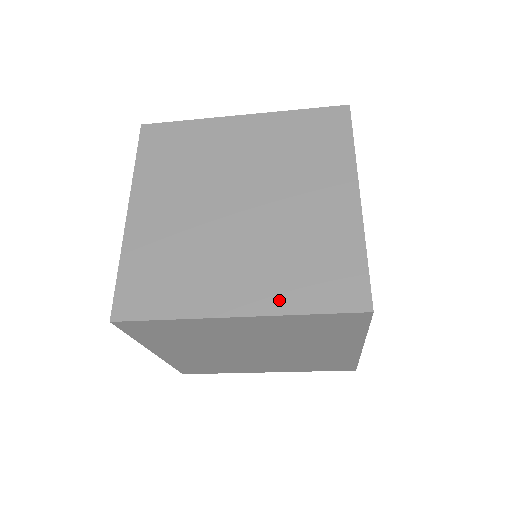
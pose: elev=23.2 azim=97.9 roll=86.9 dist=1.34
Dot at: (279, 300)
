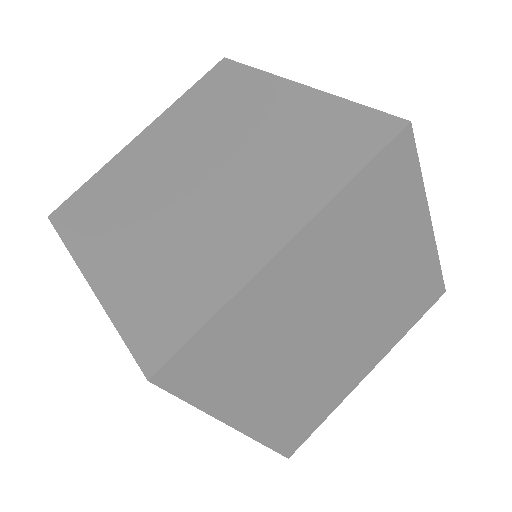
Dot at: (117, 293)
